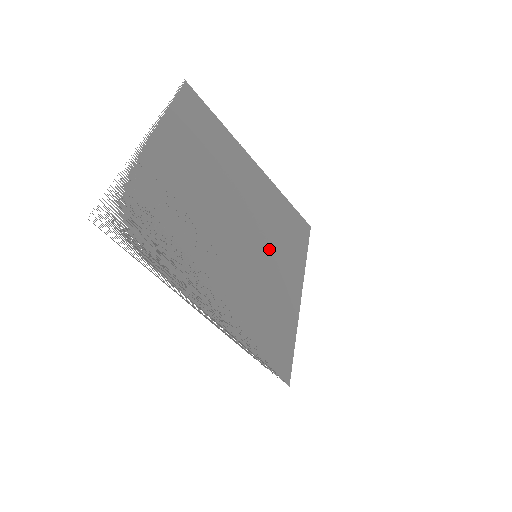
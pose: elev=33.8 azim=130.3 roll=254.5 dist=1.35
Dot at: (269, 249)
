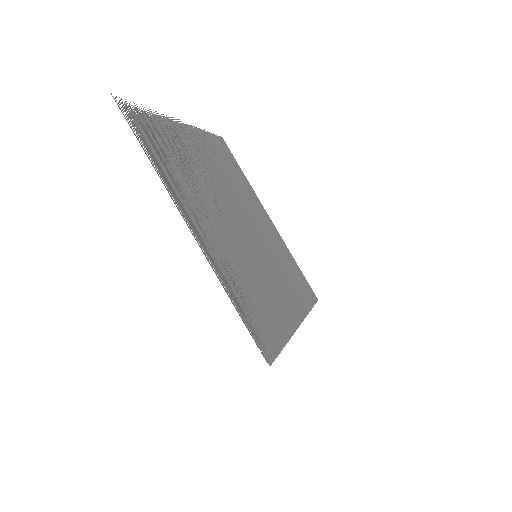
Dot at: (271, 266)
